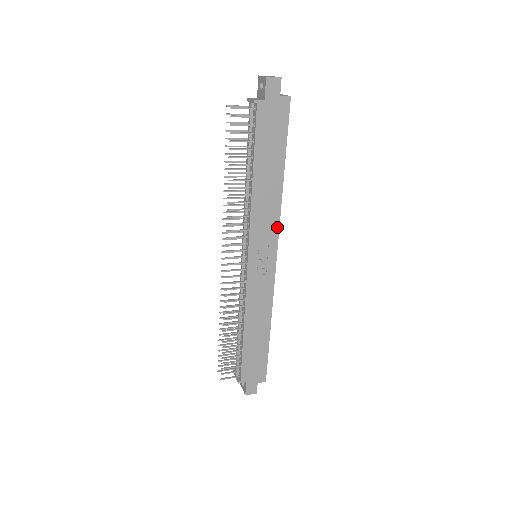
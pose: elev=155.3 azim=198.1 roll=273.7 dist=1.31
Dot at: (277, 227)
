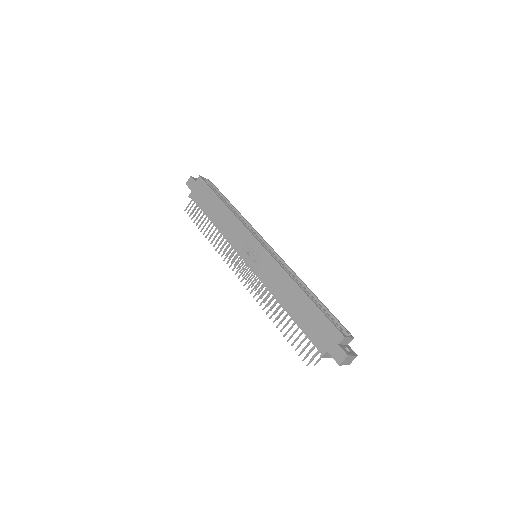
Dot at: (244, 227)
